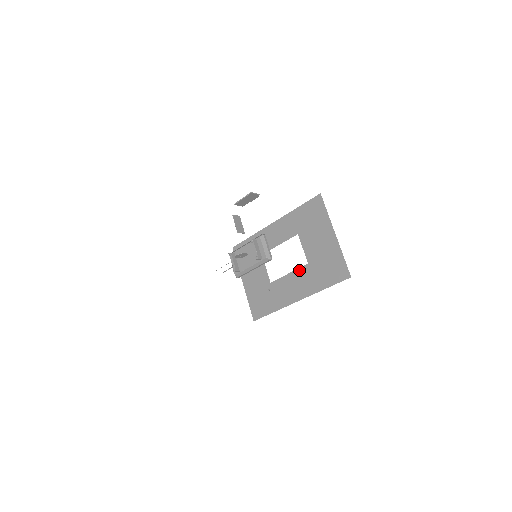
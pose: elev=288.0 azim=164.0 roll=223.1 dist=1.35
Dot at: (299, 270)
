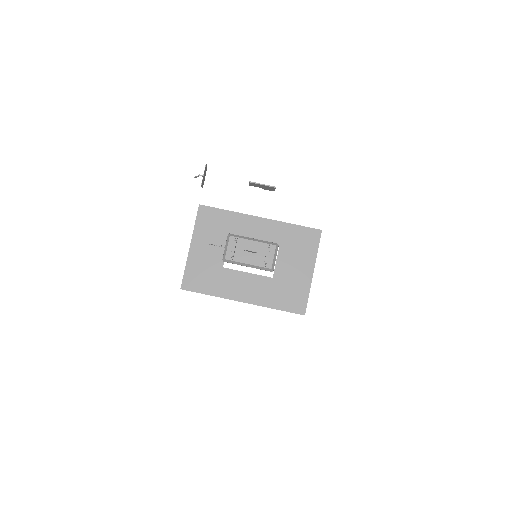
Dot at: (261, 277)
